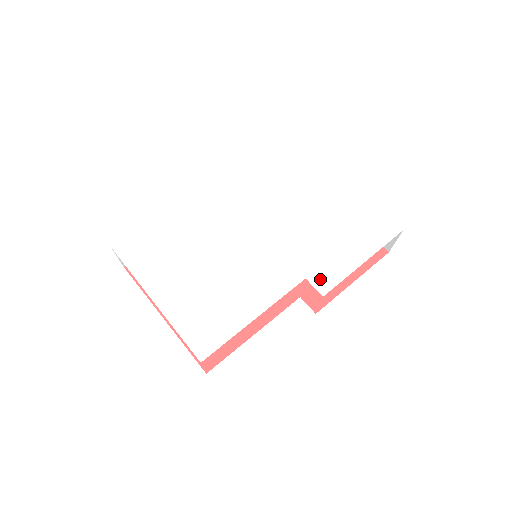
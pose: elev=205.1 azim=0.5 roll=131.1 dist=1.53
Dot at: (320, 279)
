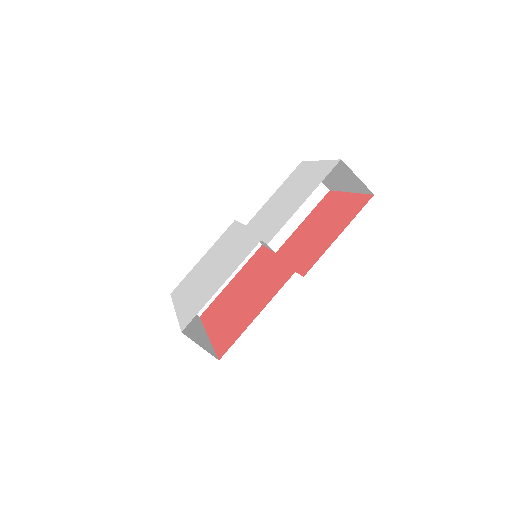
Dot at: (270, 234)
